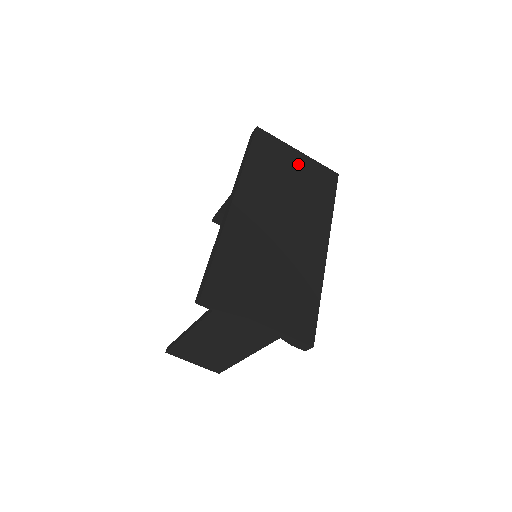
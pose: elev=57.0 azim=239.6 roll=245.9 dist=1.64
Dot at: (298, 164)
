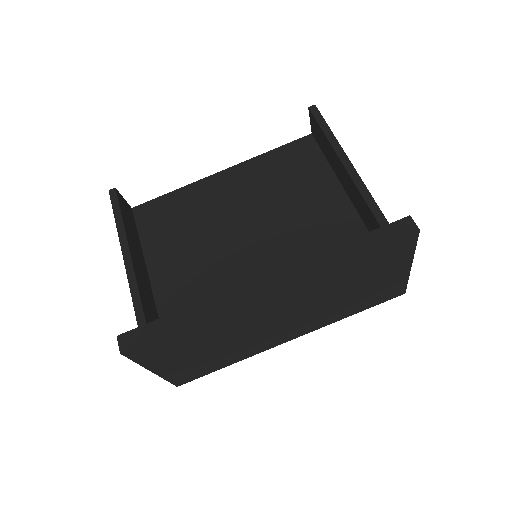
Dot at: (387, 277)
